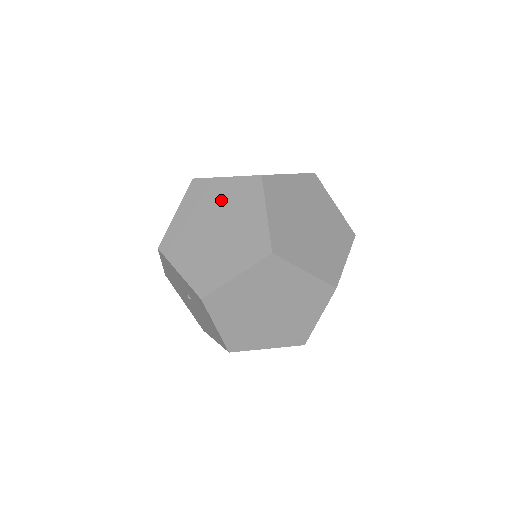
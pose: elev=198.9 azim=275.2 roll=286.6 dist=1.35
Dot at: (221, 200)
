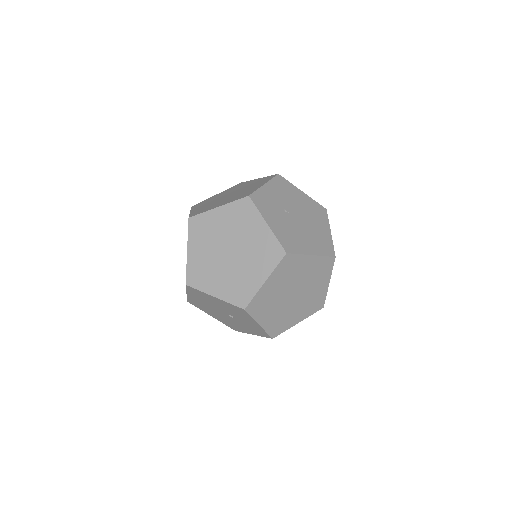
Dot at: (304, 273)
